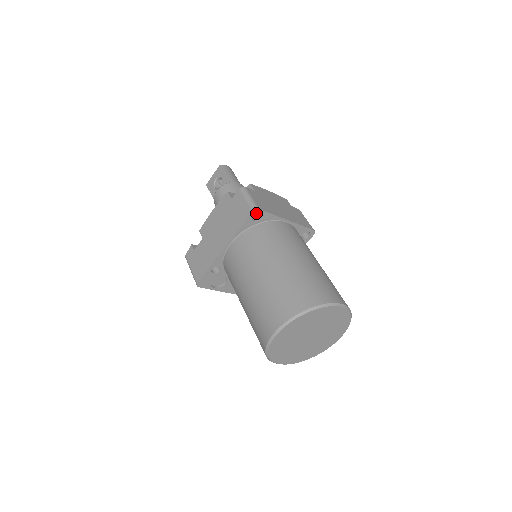
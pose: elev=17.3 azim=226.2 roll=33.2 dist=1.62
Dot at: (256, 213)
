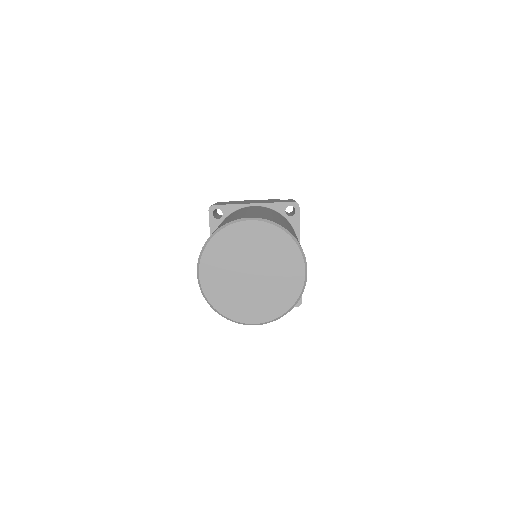
Dot at: (213, 210)
